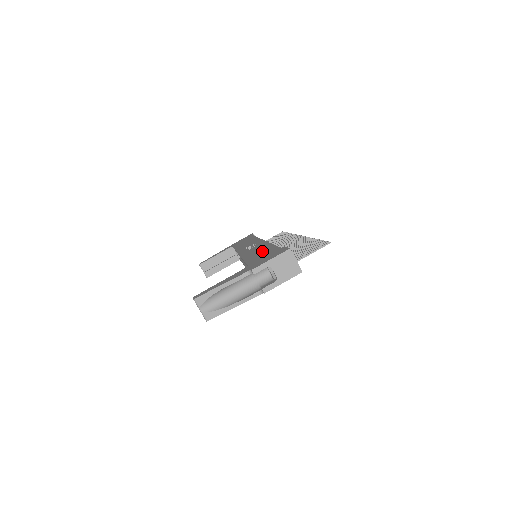
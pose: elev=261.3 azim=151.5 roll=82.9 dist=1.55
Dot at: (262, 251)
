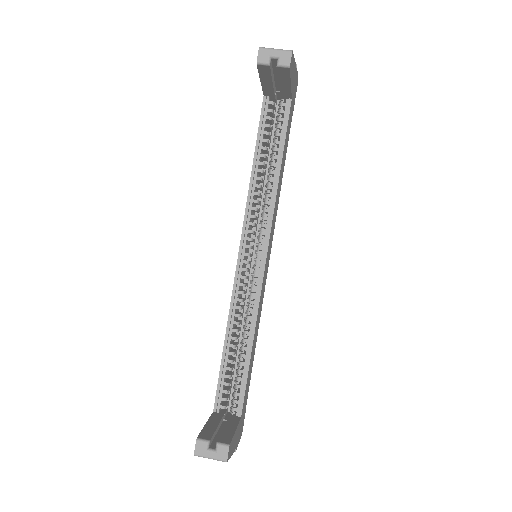
Dot at: occluded
